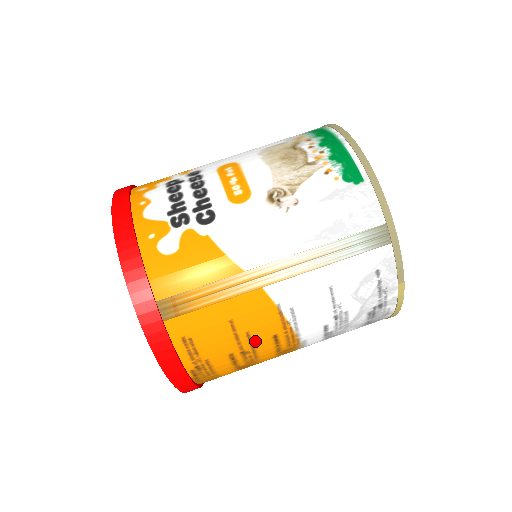
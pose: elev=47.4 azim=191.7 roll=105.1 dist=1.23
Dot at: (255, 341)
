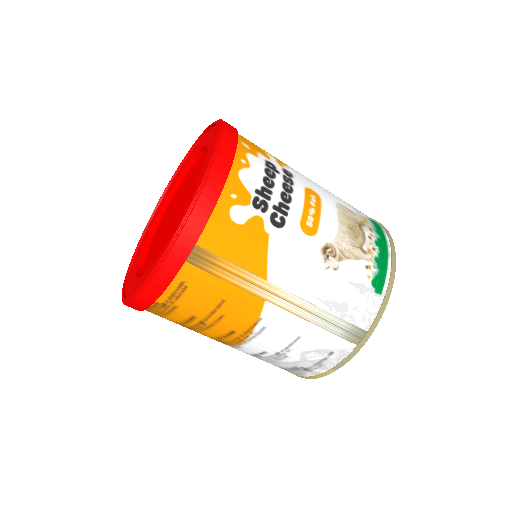
Dot at: (219, 324)
